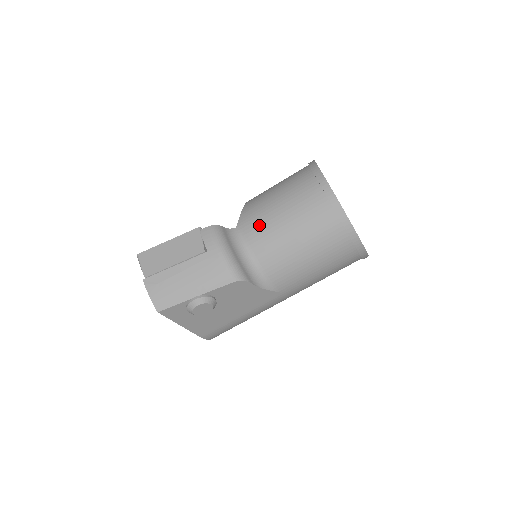
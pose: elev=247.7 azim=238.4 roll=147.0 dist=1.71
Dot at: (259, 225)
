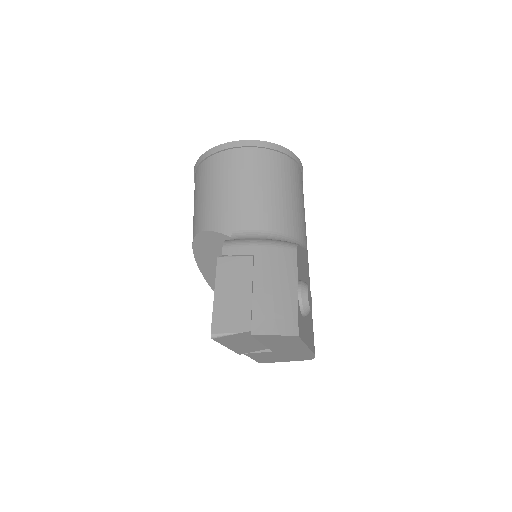
Dot at: (244, 213)
